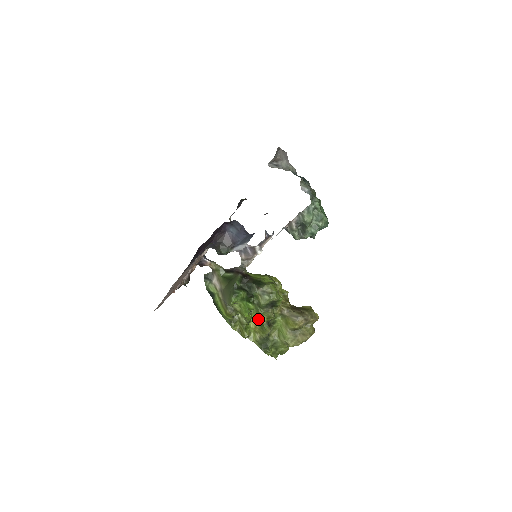
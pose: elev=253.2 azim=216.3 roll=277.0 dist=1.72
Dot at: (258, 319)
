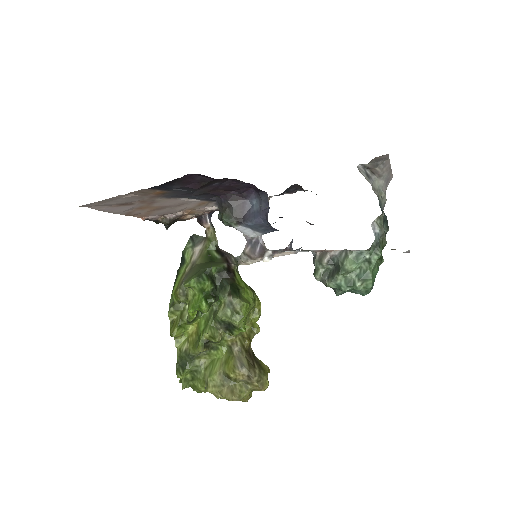
Dot at: (201, 328)
